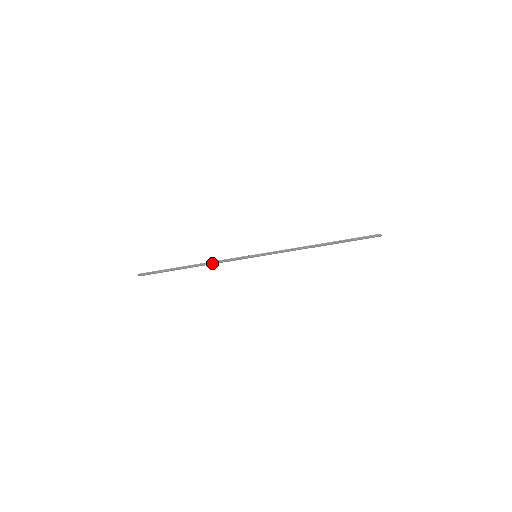
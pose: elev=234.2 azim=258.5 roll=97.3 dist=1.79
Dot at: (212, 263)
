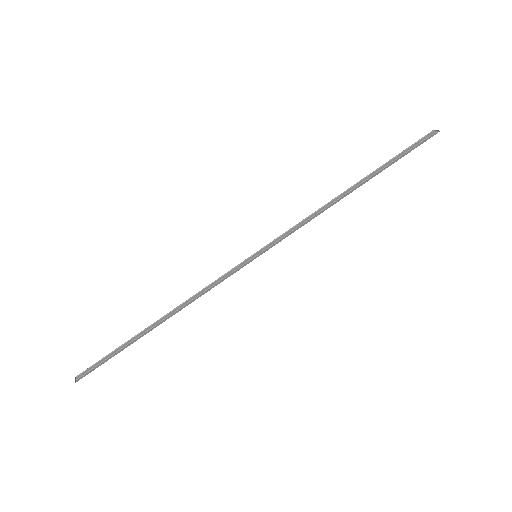
Dot at: (190, 301)
